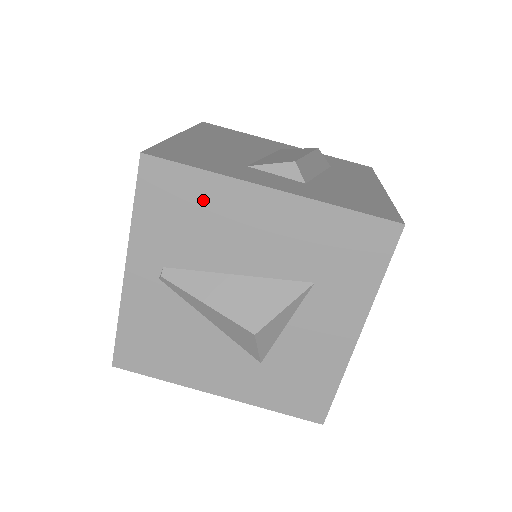
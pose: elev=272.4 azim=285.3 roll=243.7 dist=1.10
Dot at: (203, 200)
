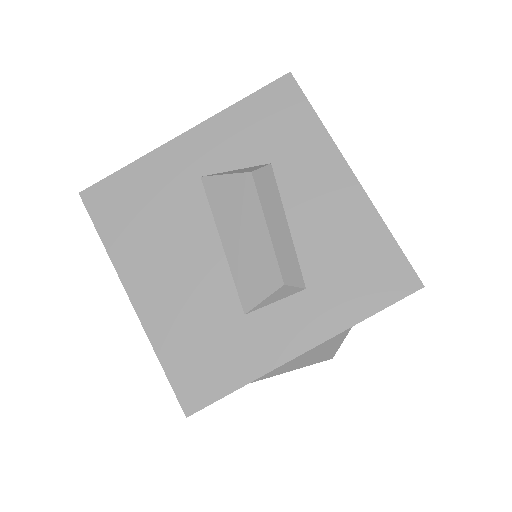
Dot at: occluded
